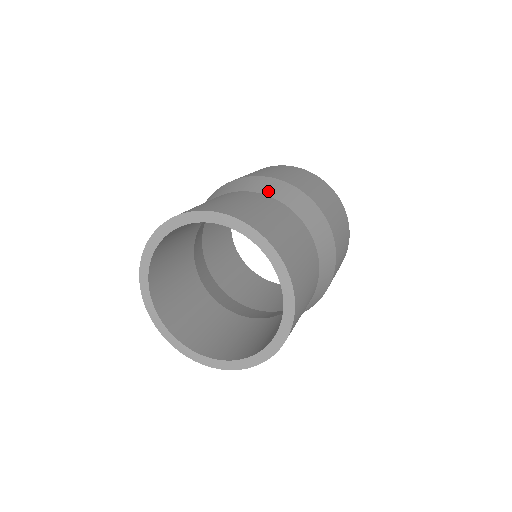
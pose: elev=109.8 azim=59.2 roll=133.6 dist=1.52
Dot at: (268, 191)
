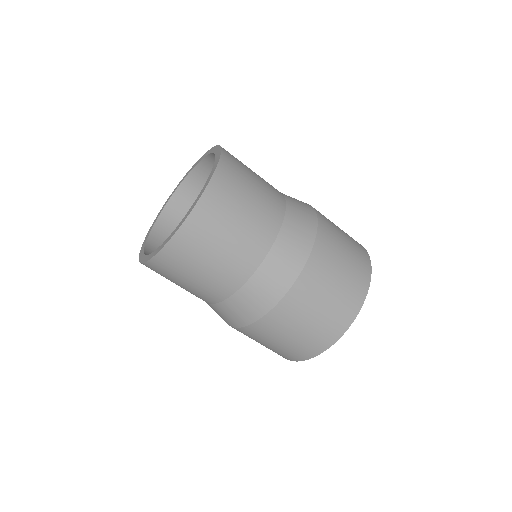
Dot at: occluded
